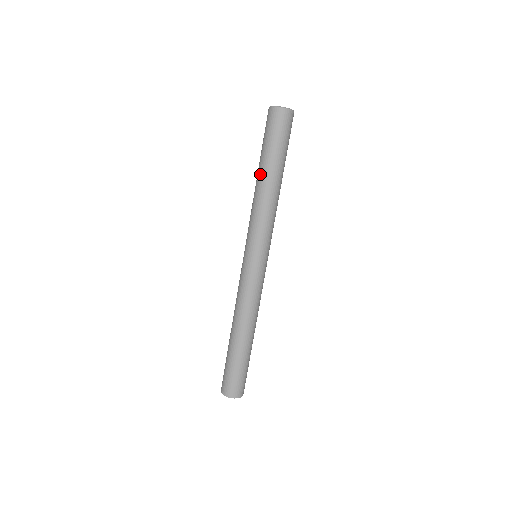
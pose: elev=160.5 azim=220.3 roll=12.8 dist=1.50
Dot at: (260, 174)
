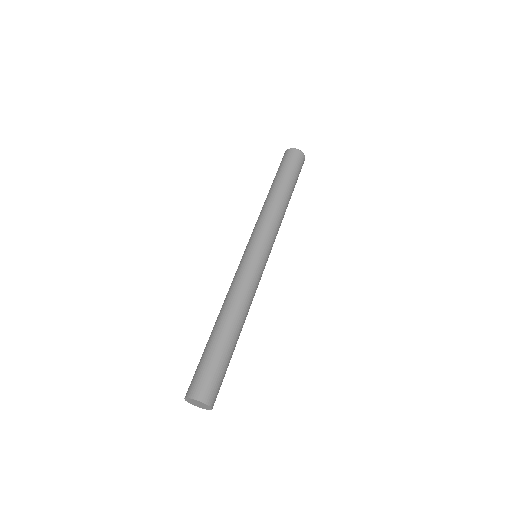
Dot at: (276, 188)
